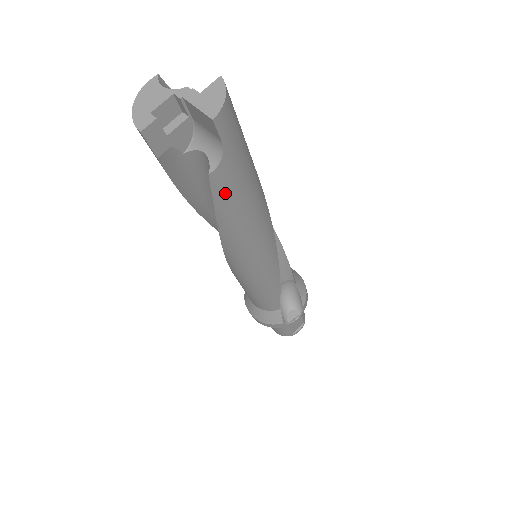
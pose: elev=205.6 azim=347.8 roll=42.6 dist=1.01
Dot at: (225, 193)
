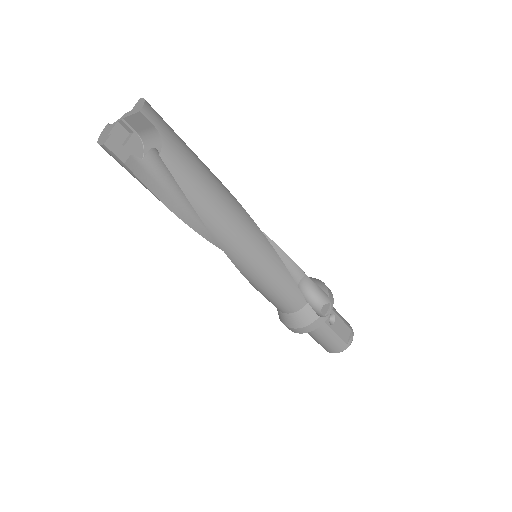
Dot at: (180, 170)
